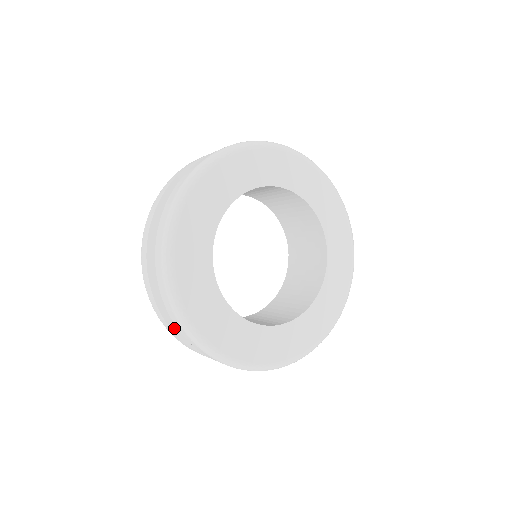
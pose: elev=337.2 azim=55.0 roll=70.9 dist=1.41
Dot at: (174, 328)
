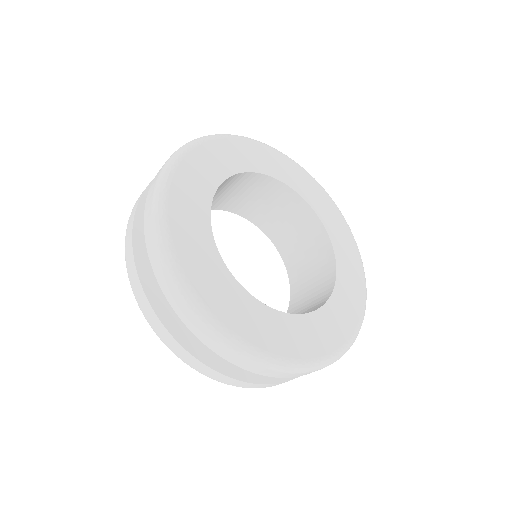
Dot at: (280, 380)
